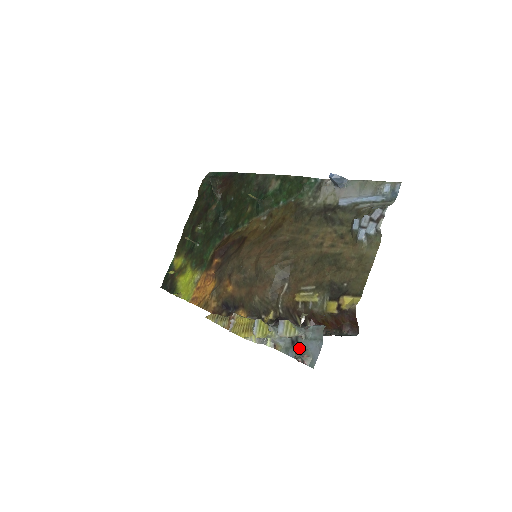
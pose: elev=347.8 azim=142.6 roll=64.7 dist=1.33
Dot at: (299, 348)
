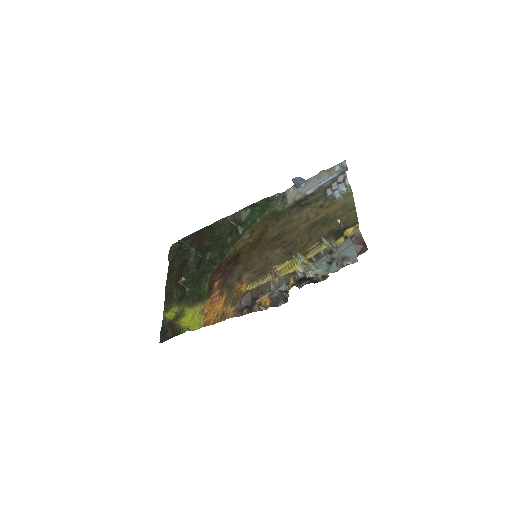
Dot at: (338, 259)
